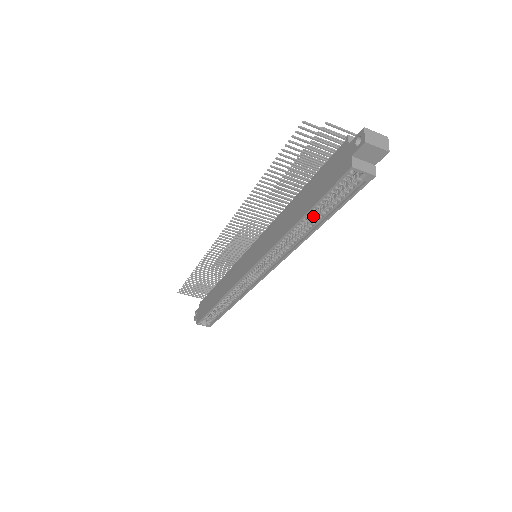
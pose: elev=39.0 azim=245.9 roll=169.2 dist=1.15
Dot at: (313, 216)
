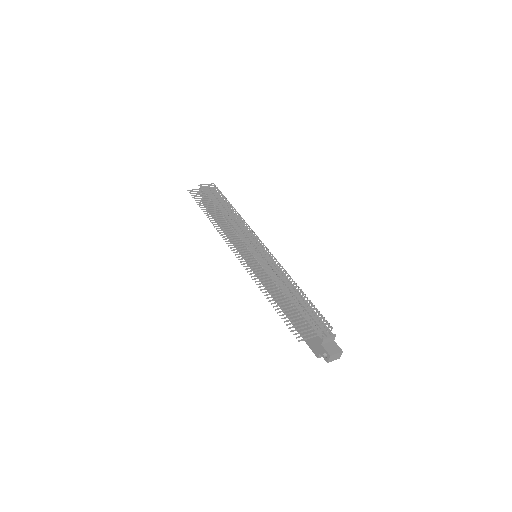
Dot at: occluded
